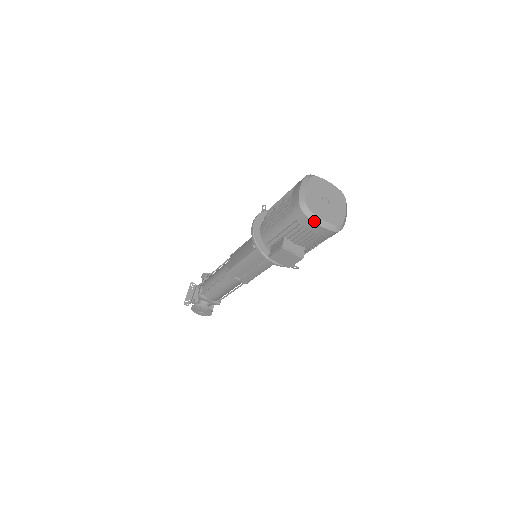
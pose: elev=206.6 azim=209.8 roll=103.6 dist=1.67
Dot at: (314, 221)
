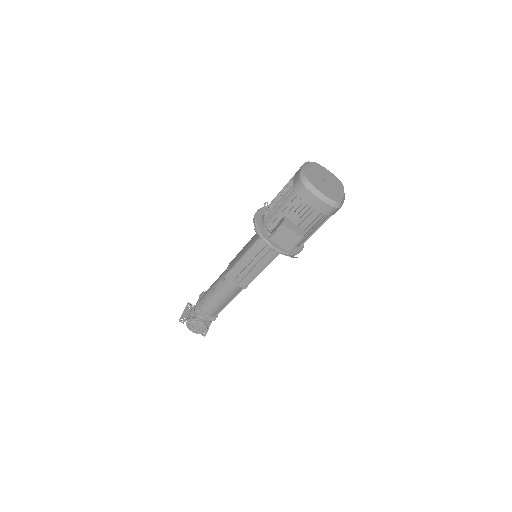
Dot at: (314, 193)
